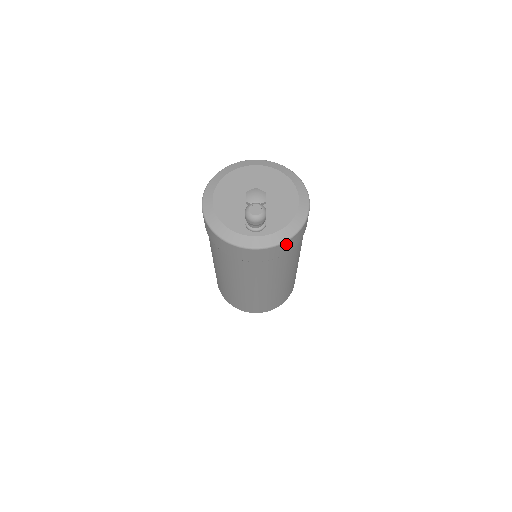
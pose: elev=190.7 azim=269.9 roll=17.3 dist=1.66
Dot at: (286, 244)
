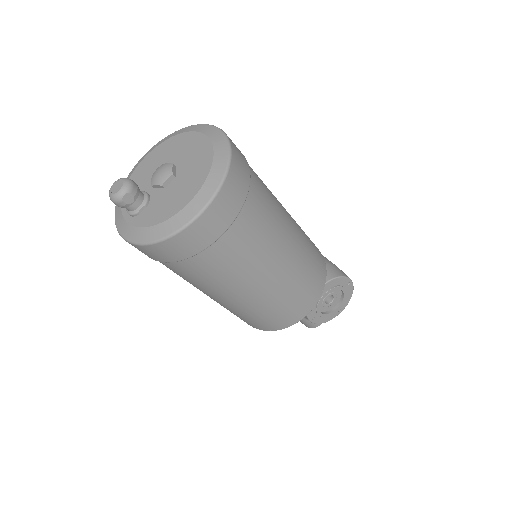
Dot at: (146, 249)
